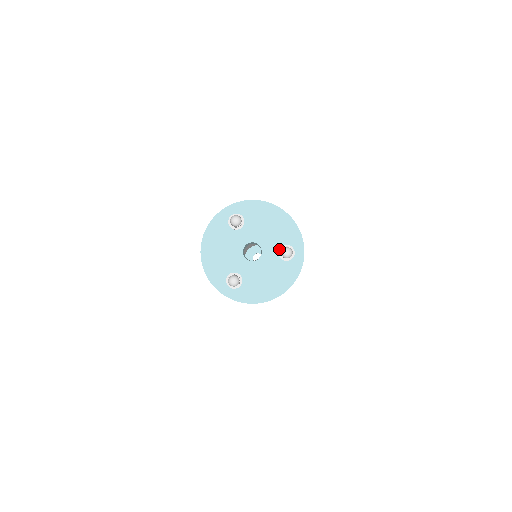
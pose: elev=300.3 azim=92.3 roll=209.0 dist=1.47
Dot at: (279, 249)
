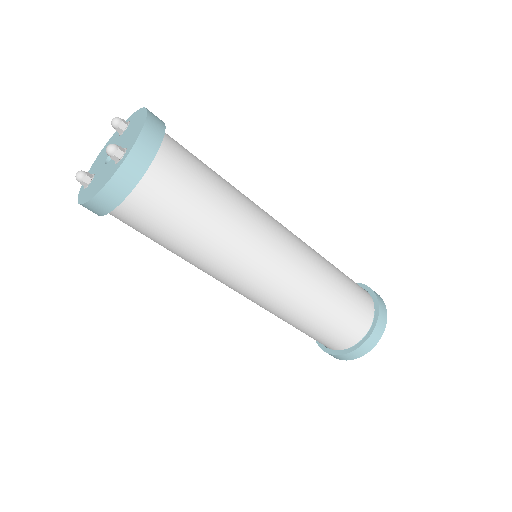
Dot at: occluded
